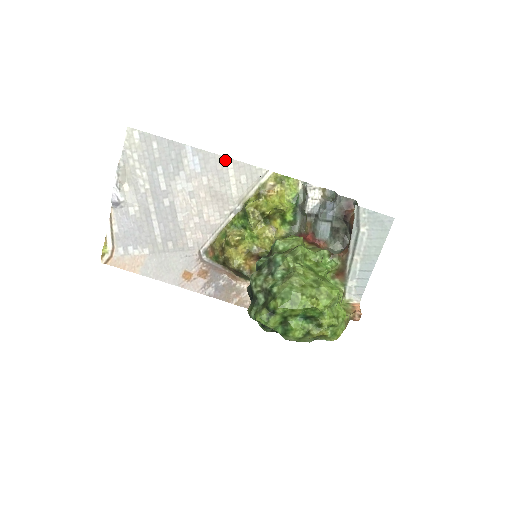
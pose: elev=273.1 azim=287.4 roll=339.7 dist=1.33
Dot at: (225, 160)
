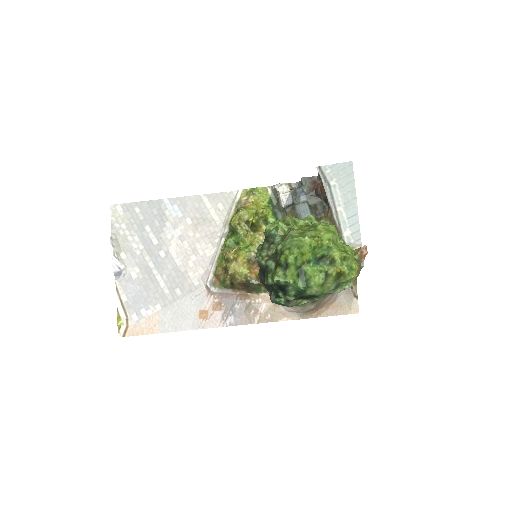
Dot at: (200, 198)
